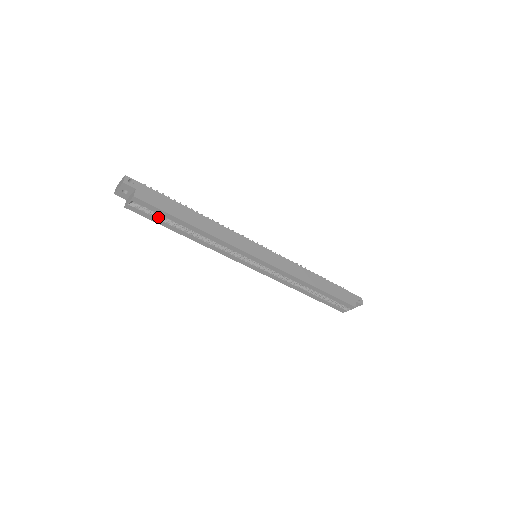
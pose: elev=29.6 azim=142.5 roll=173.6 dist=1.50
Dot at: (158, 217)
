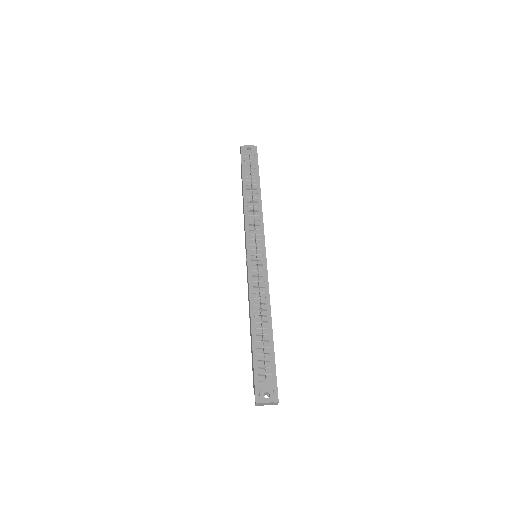
Dot at: occluded
